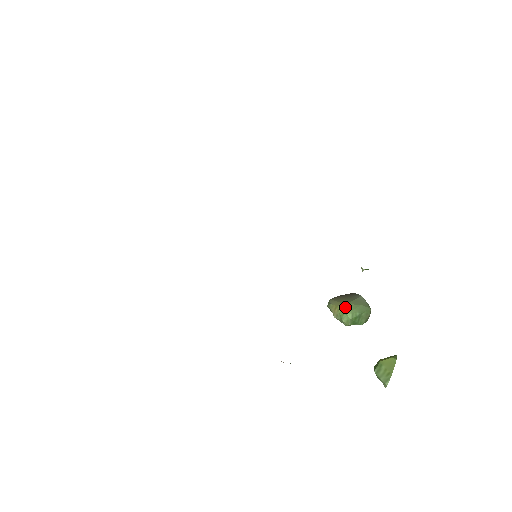
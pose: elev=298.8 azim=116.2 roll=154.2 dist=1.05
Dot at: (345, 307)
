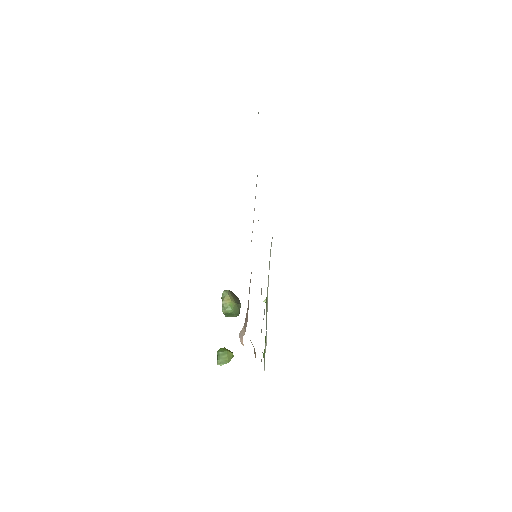
Dot at: (234, 305)
